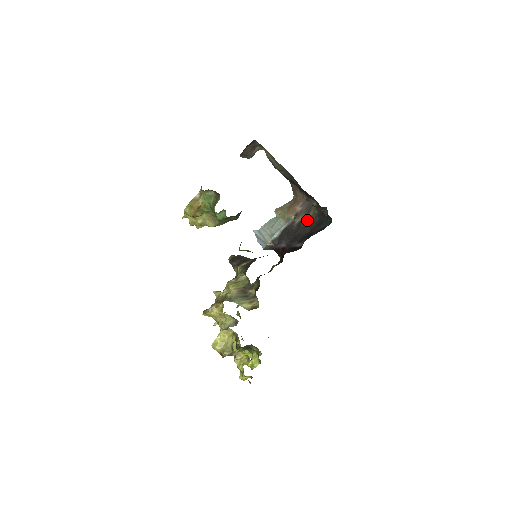
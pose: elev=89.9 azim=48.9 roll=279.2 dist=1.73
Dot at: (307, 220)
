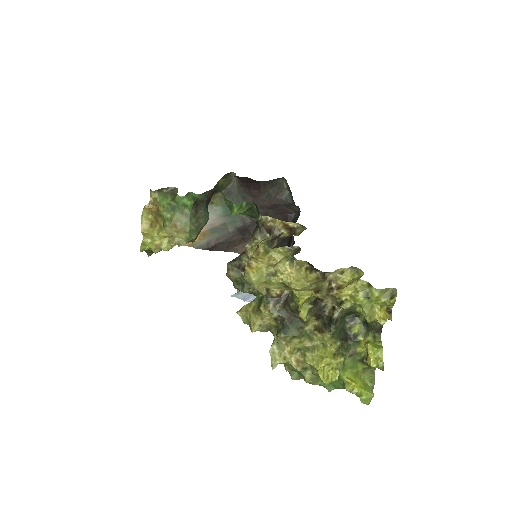
Dot at: (277, 245)
